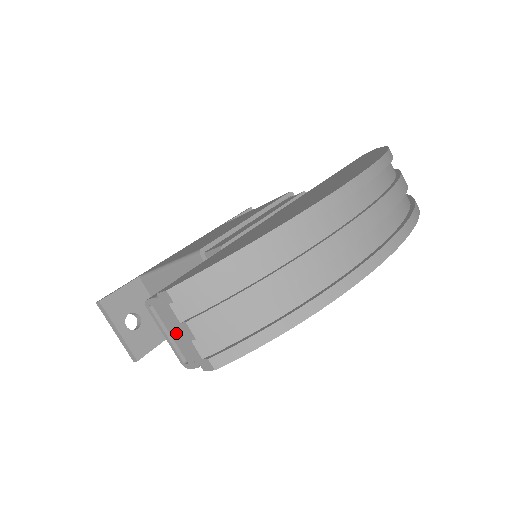
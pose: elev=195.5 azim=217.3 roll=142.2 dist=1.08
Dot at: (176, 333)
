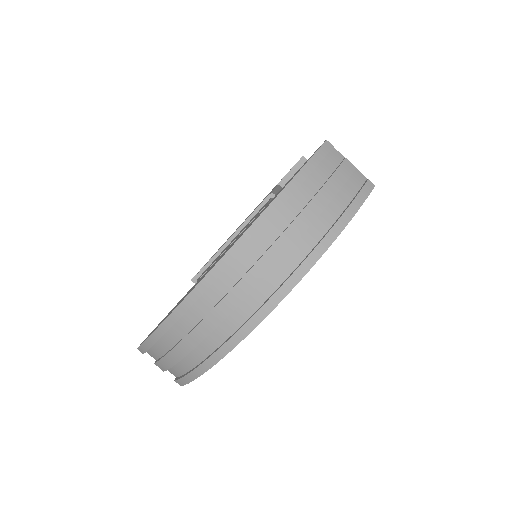
Dot at: occluded
